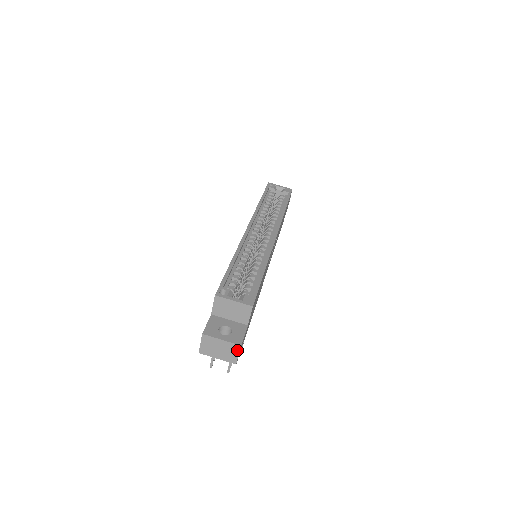
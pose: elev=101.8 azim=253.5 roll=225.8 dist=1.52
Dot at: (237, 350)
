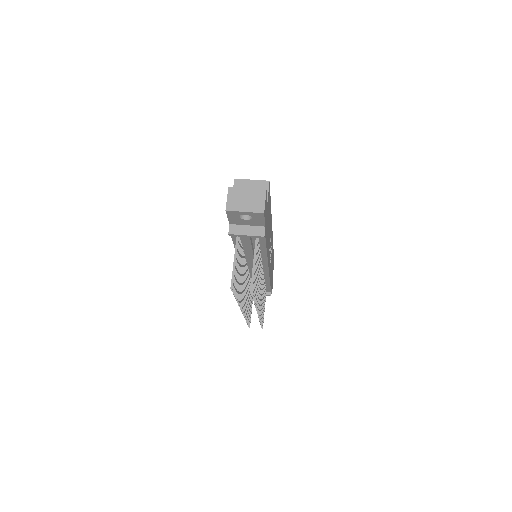
Dot at: (263, 196)
